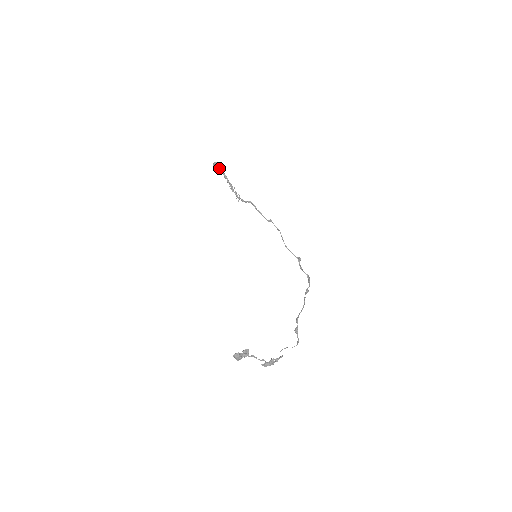
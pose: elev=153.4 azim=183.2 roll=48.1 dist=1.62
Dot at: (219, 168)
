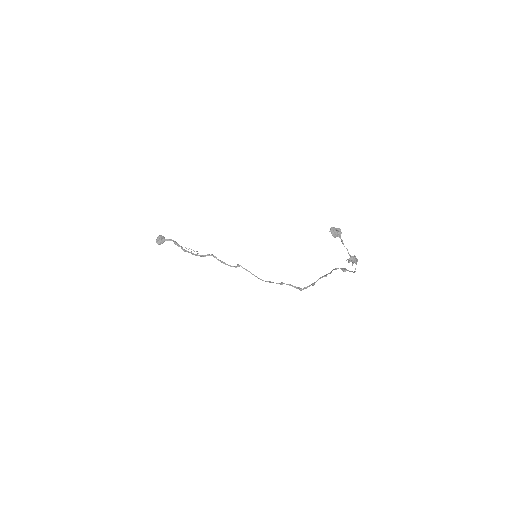
Dot at: (163, 241)
